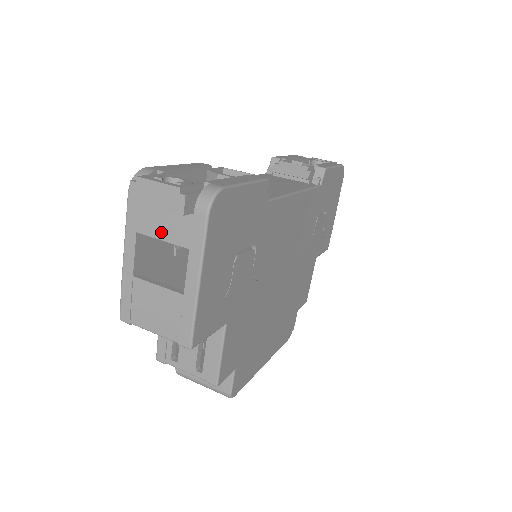
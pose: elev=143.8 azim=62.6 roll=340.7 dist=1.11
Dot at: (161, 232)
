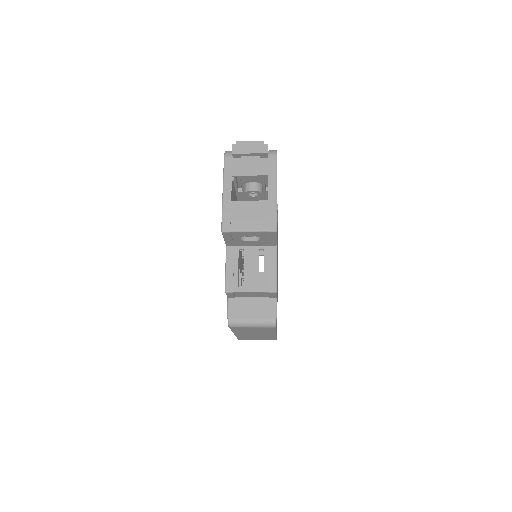
Dot at: (249, 171)
